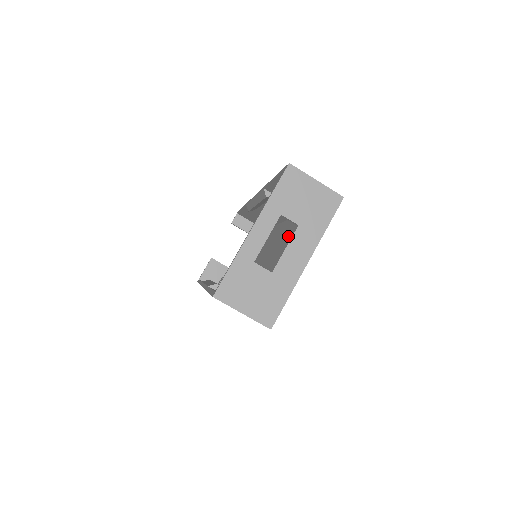
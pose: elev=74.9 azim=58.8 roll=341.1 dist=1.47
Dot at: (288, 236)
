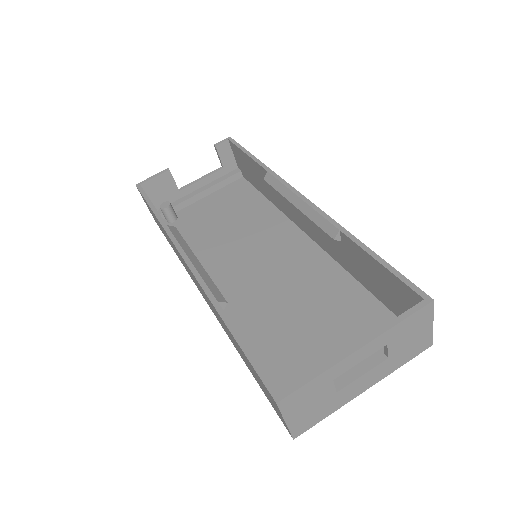
Dot at: (313, 277)
